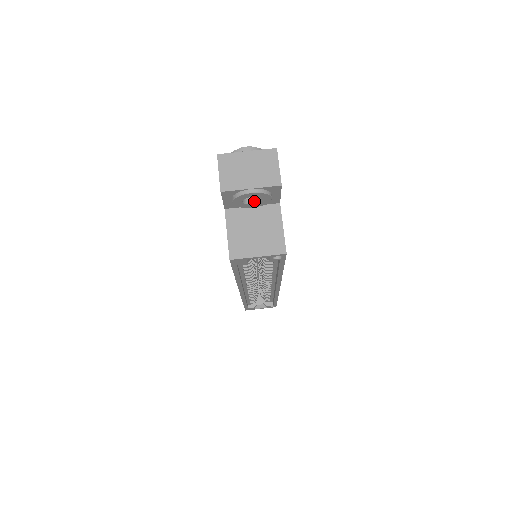
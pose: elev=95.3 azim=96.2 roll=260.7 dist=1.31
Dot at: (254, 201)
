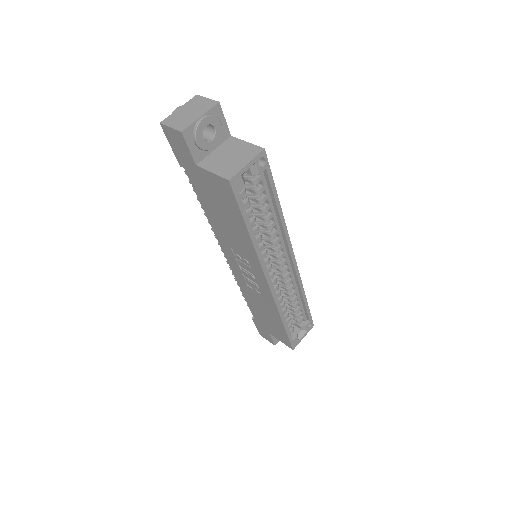
Dot at: (211, 138)
